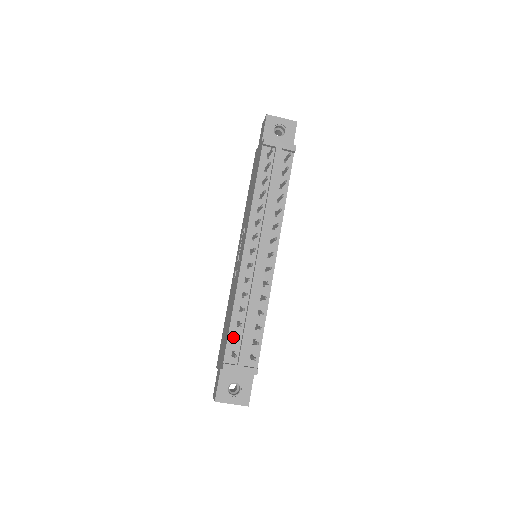
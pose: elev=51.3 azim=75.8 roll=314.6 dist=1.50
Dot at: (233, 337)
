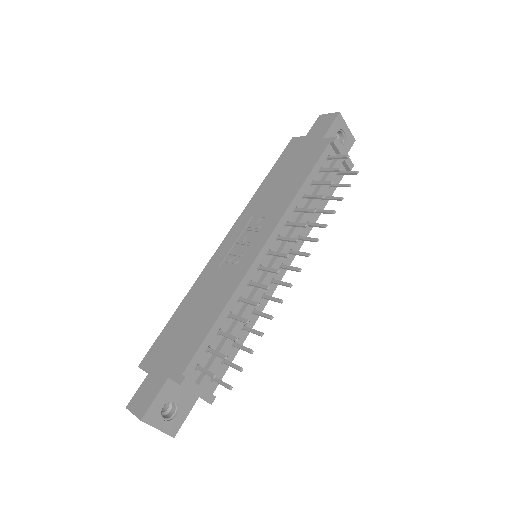
Dot at: (207, 346)
